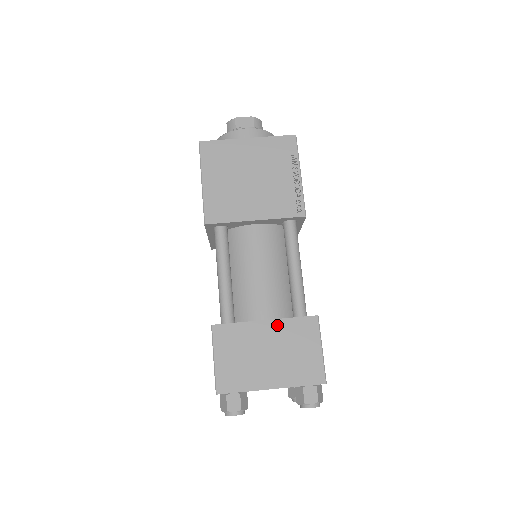
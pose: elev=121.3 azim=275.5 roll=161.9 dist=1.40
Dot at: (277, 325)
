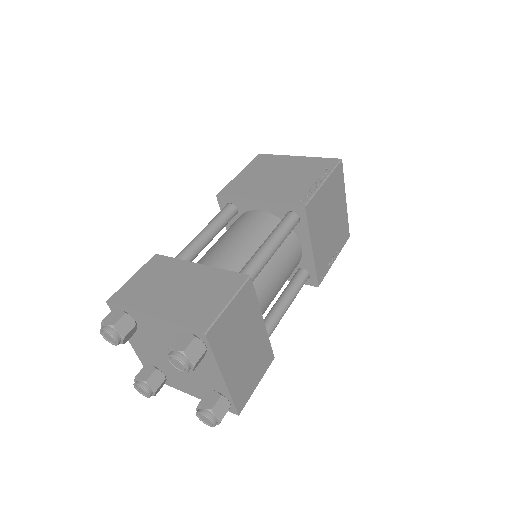
Dot at: (206, 270)
